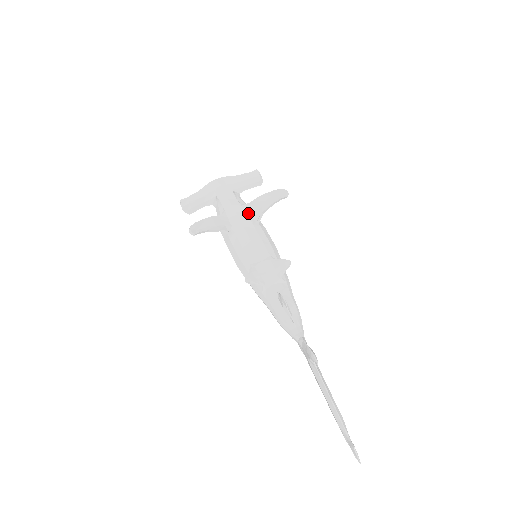
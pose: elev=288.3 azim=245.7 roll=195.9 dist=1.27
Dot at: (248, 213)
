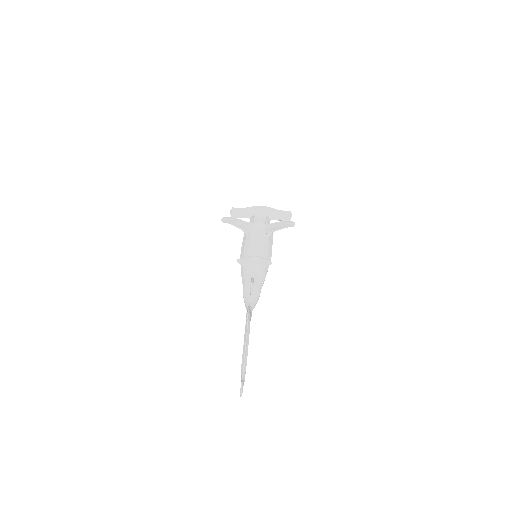
Dot at: (266, 229)
